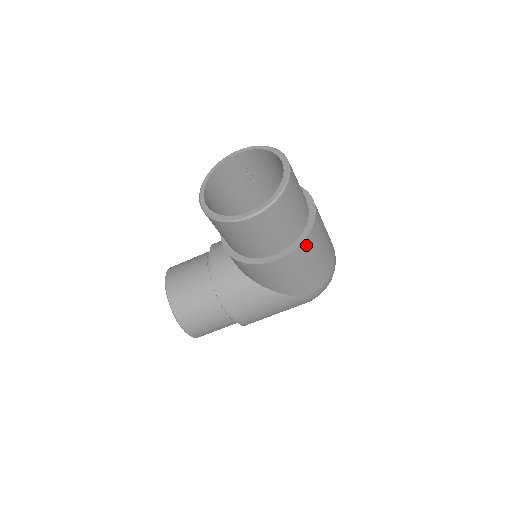
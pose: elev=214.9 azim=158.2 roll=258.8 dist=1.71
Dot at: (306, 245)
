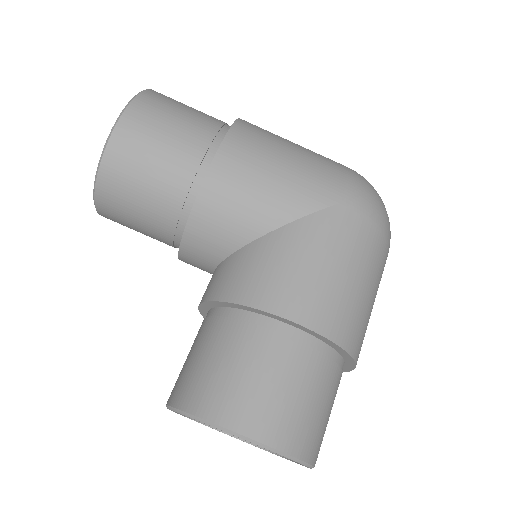
Dot at: (247, 127)
